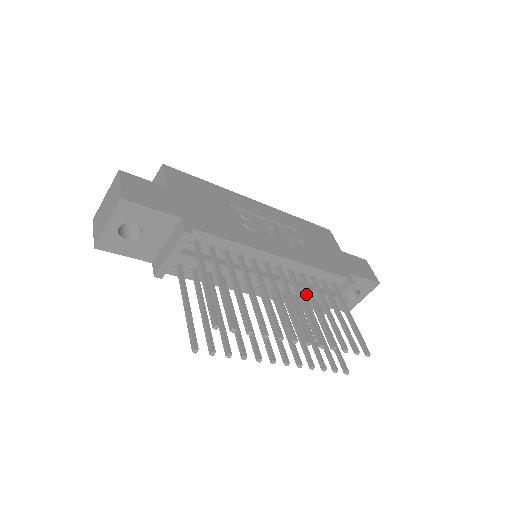
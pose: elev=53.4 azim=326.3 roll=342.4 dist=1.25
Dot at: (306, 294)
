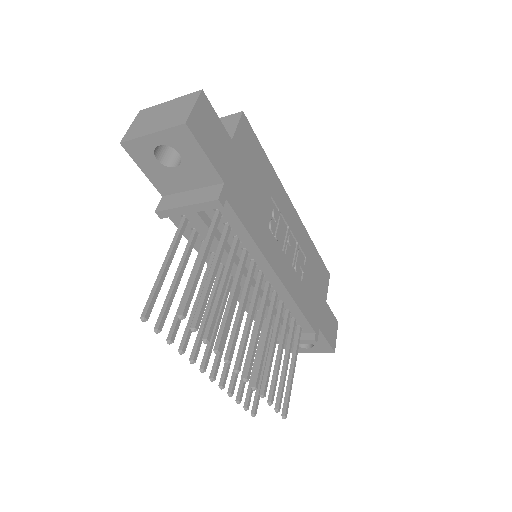
Dot at: occluded
